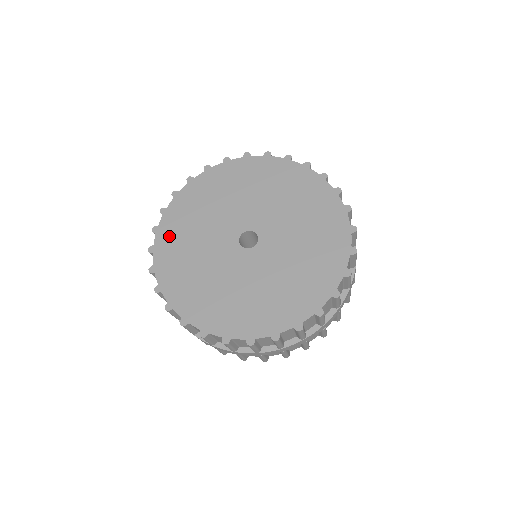
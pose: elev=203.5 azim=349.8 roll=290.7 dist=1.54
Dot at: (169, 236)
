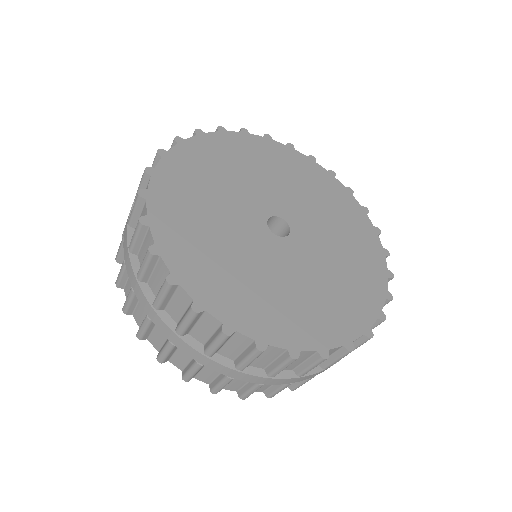
Dot at: (225, 145)
